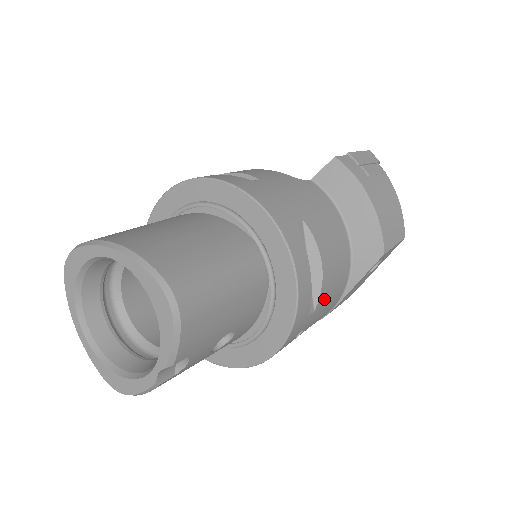
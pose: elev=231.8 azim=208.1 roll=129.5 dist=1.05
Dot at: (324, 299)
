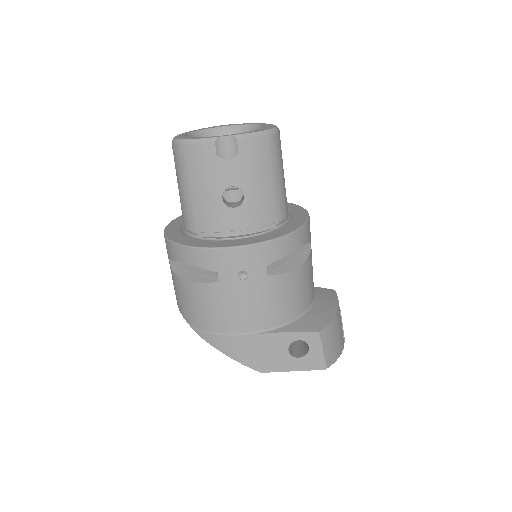
Dot at: (274, 287)
